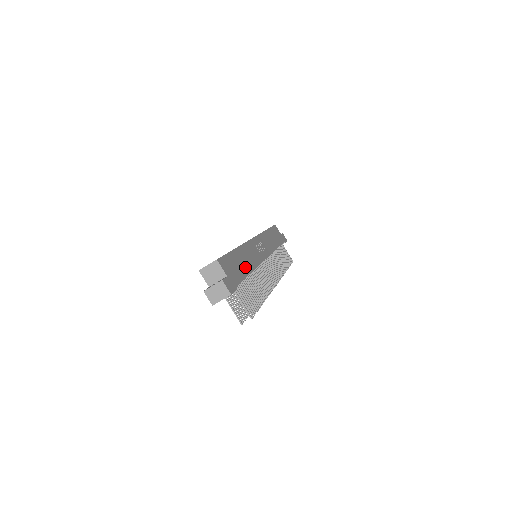
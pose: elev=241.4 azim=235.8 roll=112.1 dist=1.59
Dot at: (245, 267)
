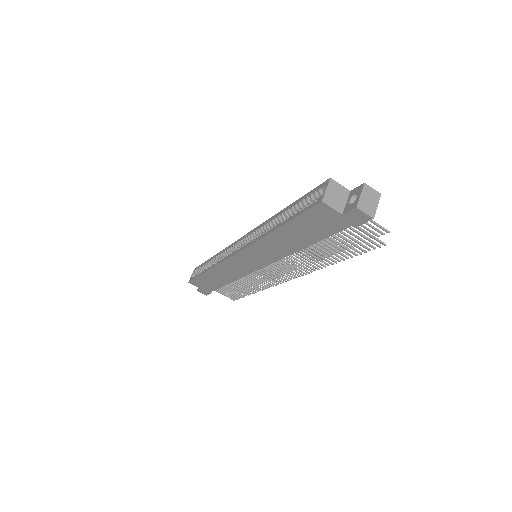
Dot at: occluded
